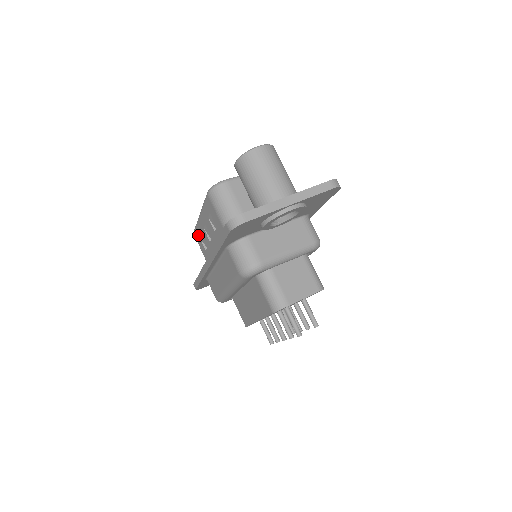
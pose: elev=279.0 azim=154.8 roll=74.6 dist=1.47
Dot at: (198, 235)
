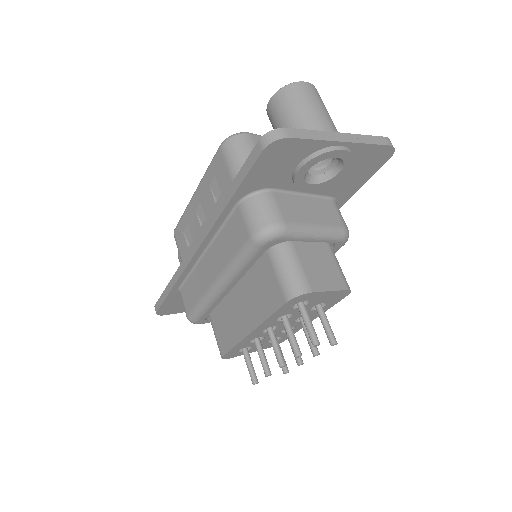
Dot at: (181, 229)
